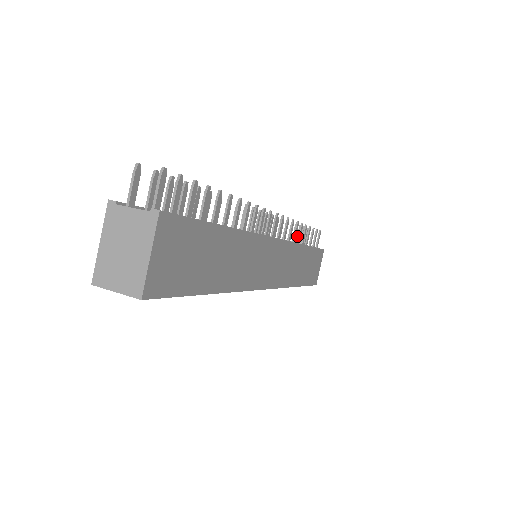
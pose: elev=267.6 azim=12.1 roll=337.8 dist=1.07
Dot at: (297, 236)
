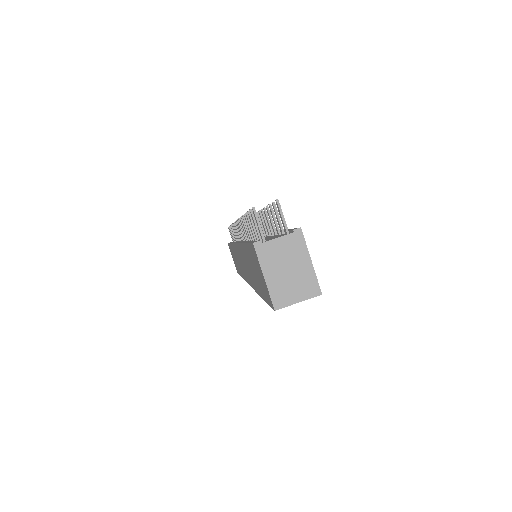
Dot at: occluded
